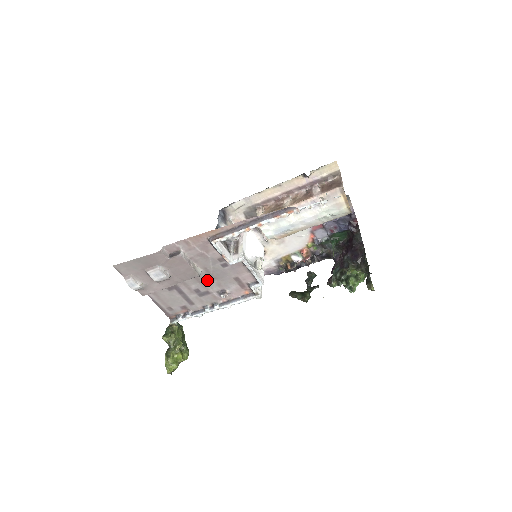
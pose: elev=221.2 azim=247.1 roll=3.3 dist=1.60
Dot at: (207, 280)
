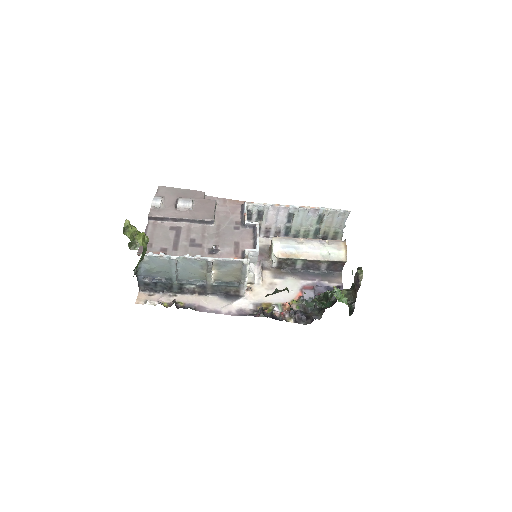
Dot at: (210, 236)
